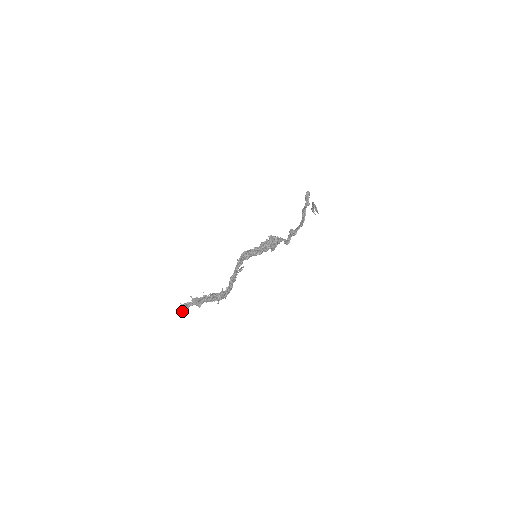
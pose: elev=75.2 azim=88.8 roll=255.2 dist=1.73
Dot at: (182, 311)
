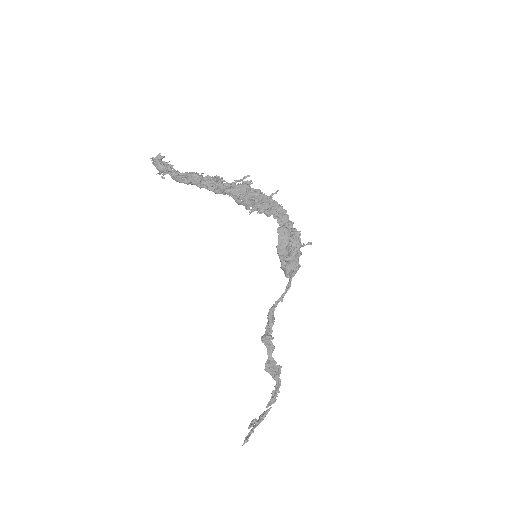
Dot at: (161, 161)
